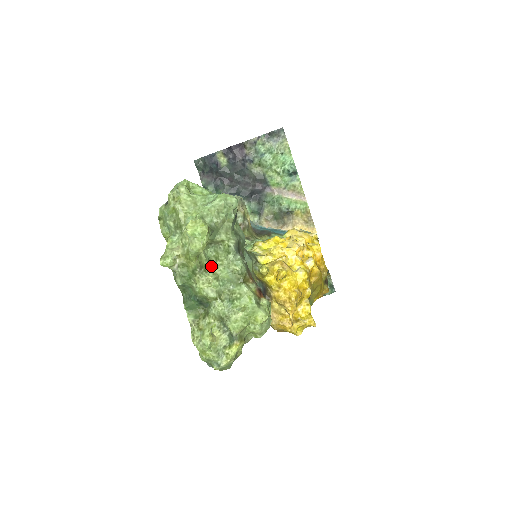
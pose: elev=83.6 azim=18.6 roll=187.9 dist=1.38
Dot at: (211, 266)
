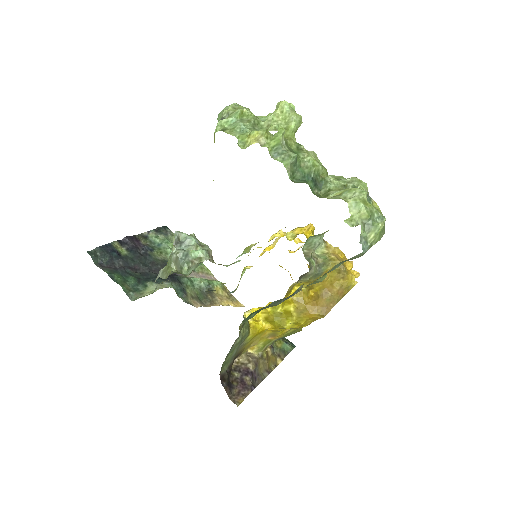
Dot at: occluded
